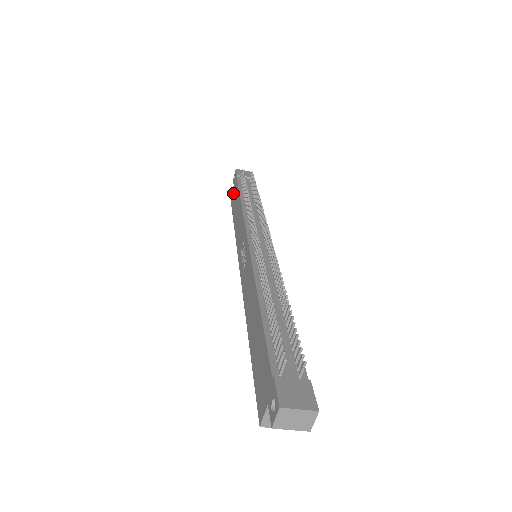
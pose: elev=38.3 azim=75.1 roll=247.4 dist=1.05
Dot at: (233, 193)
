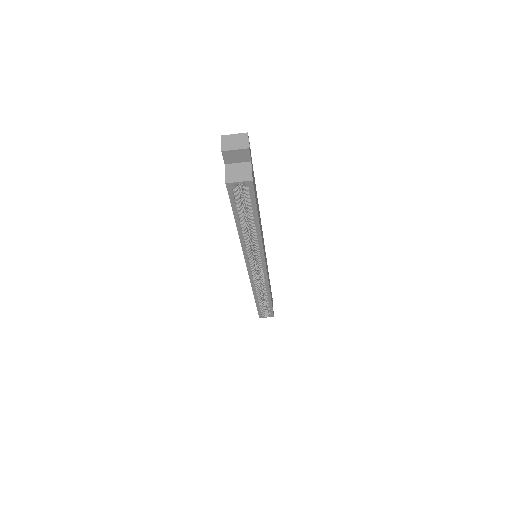
Dot at: occluded
